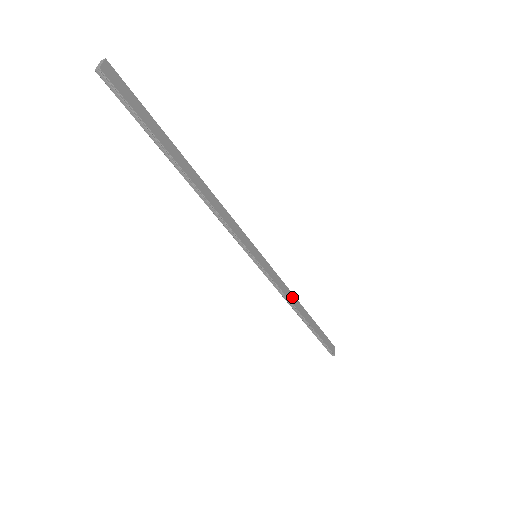
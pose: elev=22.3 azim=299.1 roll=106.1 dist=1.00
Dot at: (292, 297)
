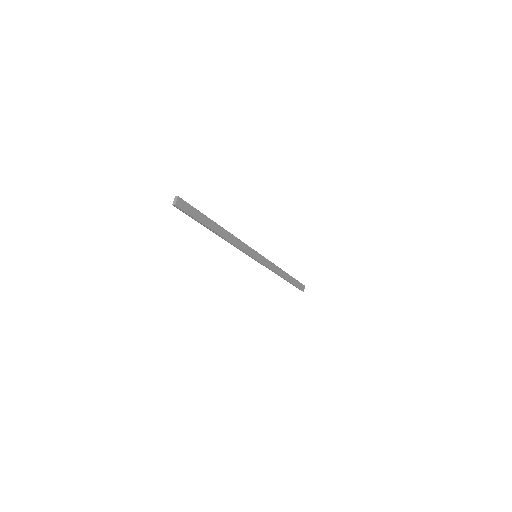
Dot at: (278, 269)
